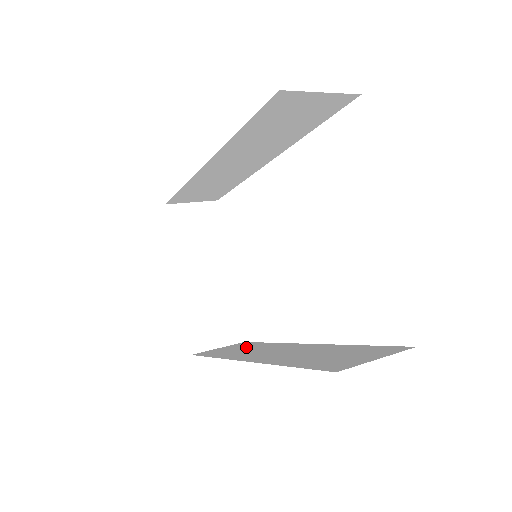
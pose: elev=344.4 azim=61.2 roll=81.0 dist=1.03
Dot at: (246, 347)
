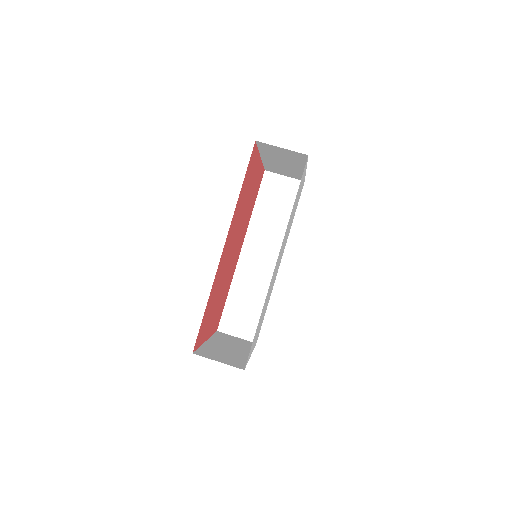
Dot at: (280, 211)
